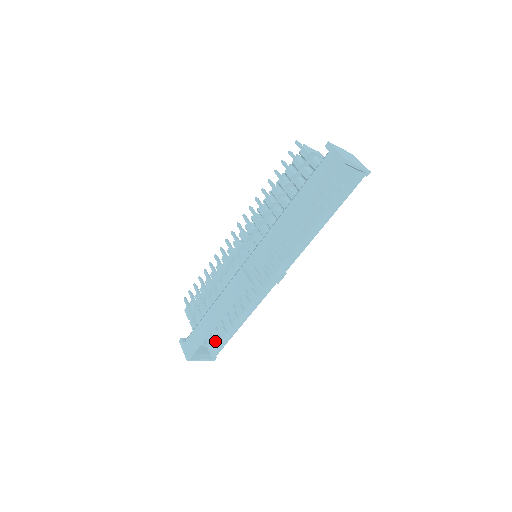
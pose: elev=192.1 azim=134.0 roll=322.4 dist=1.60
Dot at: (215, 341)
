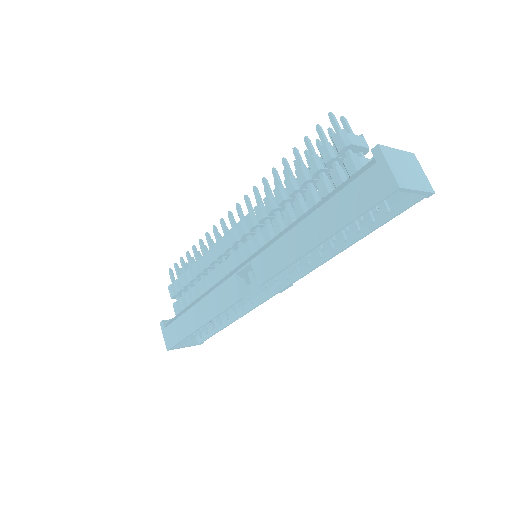
Dot at: occluded
